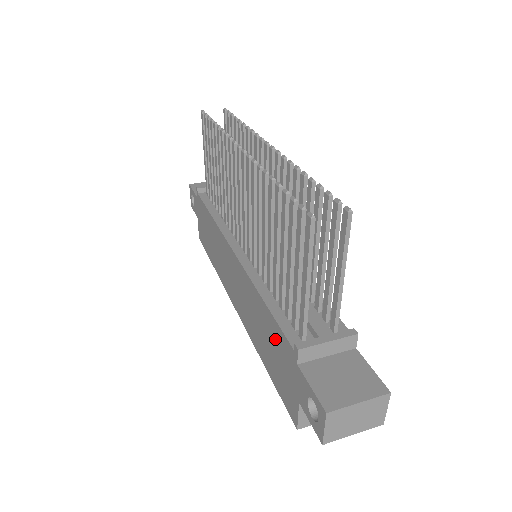
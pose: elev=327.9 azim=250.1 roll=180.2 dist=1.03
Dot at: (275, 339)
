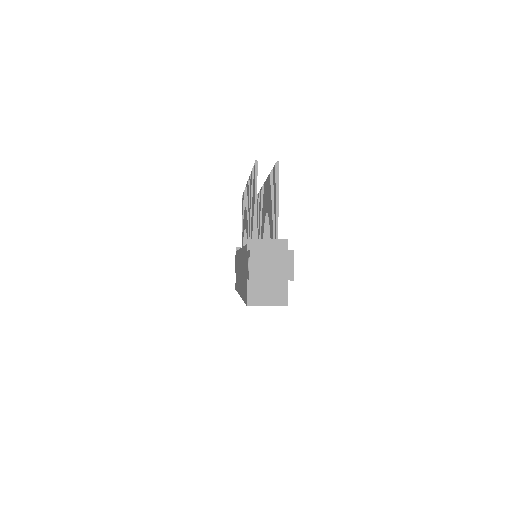
Dot at: (244, 260)
